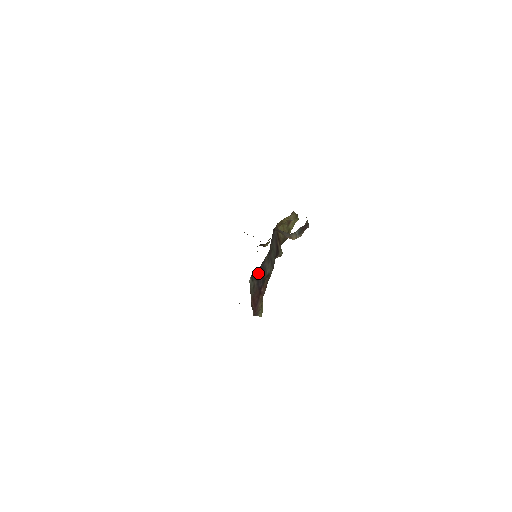
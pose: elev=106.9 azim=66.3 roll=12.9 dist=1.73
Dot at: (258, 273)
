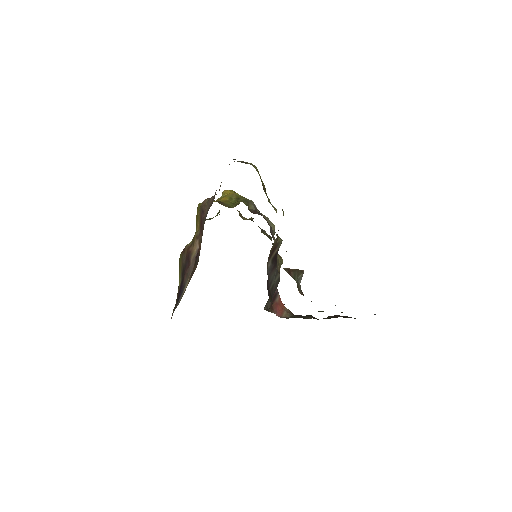
Dot at: occluded
